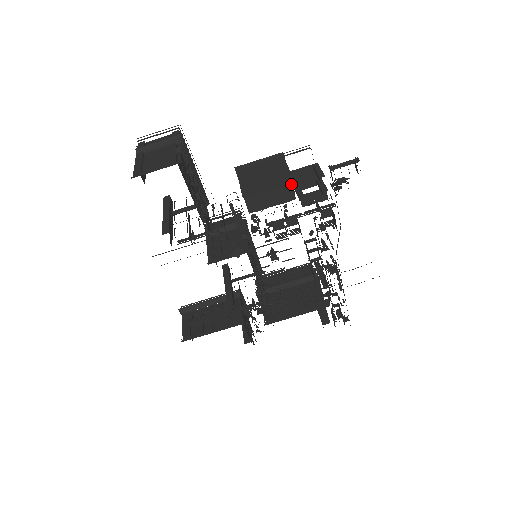
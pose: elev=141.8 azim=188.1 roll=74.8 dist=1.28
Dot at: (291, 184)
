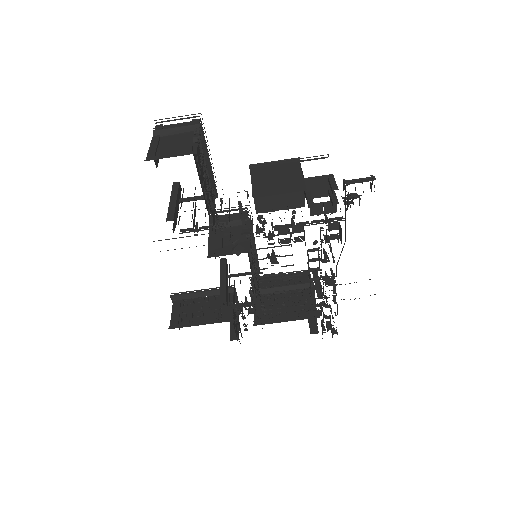
Dot at: (303, 191)
